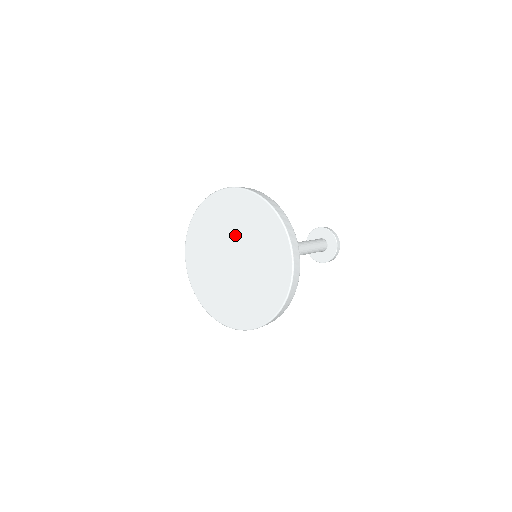
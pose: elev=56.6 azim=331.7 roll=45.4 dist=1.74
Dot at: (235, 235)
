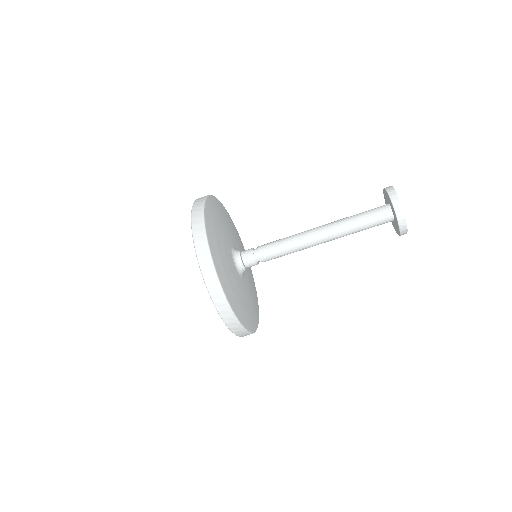
Dot at: occluded
